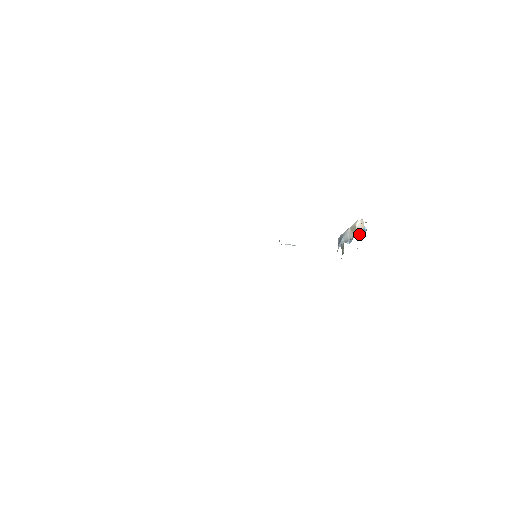
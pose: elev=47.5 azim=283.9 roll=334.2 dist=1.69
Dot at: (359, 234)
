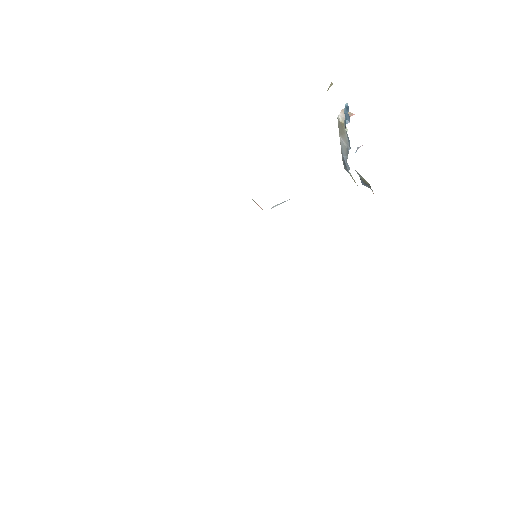
Dot at: (346, 119)
